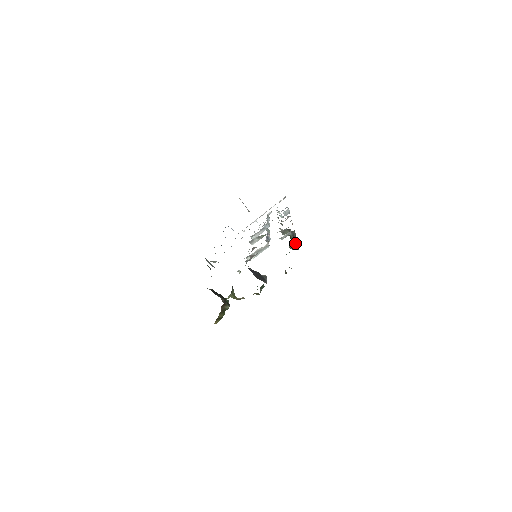
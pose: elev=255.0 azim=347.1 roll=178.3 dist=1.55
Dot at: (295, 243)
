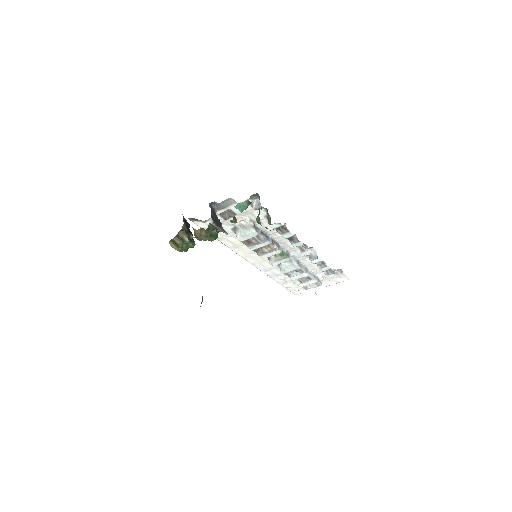
Dot at: (259, 214)
